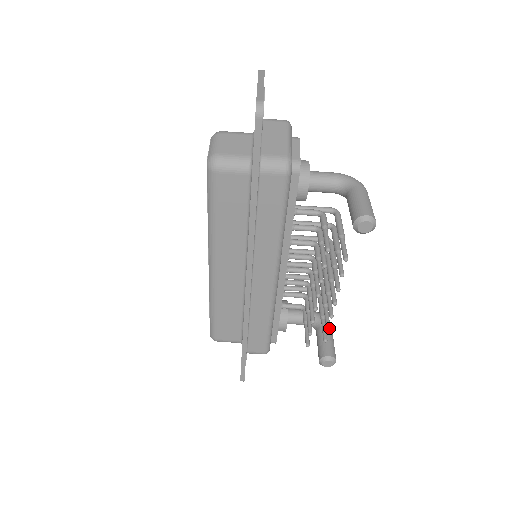
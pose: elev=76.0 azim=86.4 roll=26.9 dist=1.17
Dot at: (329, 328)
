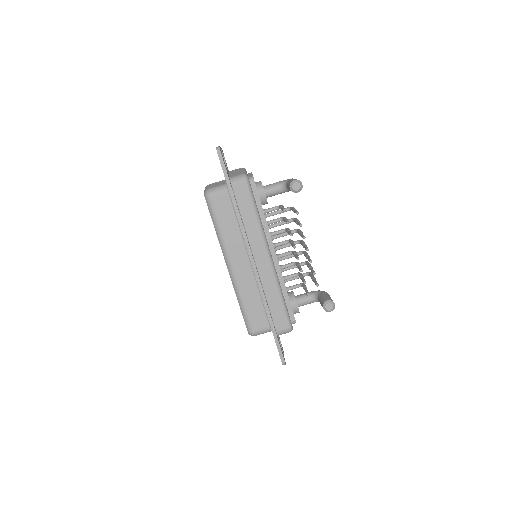
Dot at: (314, 272)
